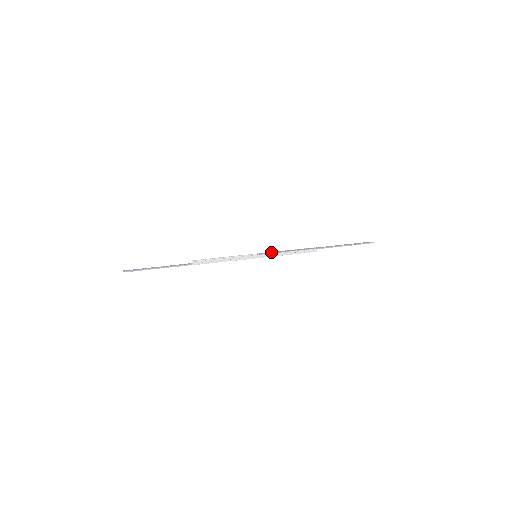
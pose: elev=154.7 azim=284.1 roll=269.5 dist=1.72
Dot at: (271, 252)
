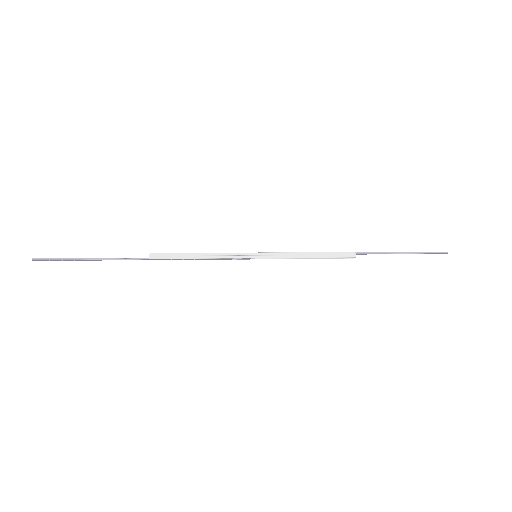
Dot at: (281, 252)
